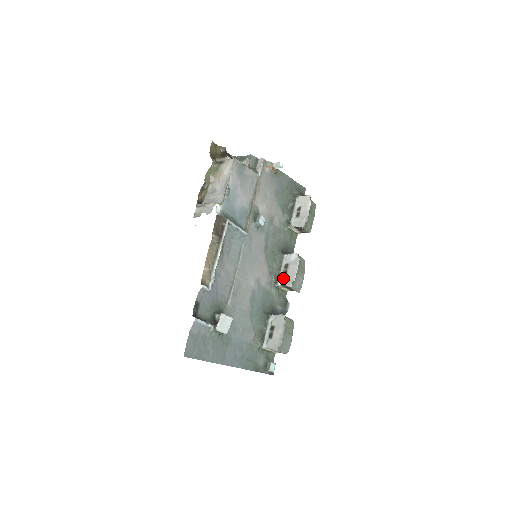
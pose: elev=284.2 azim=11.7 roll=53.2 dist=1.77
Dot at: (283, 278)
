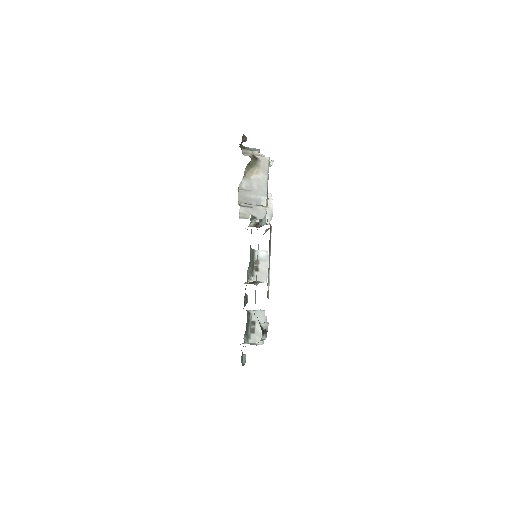
Dot at: (256, 274)
